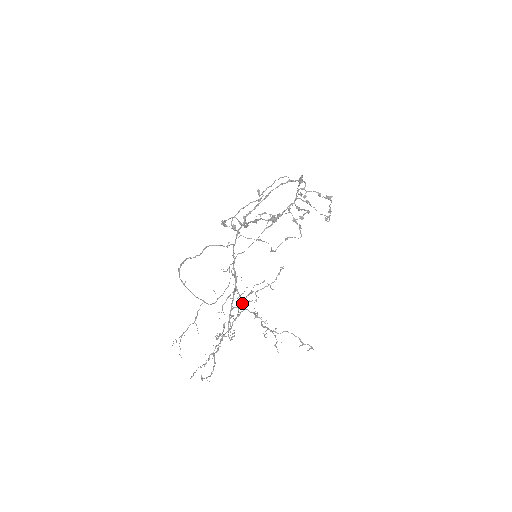
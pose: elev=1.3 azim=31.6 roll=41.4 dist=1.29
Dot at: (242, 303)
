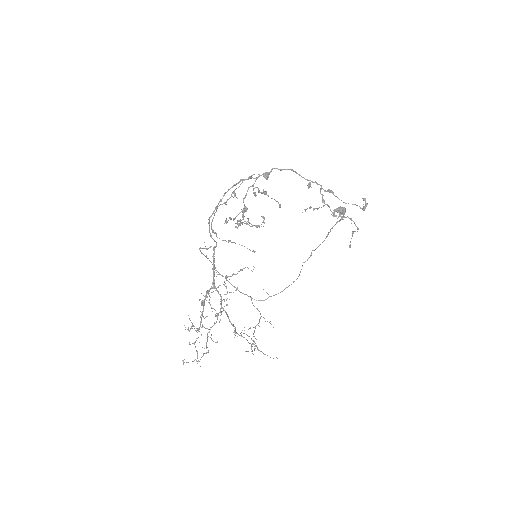
Dot at: (201, 301)
